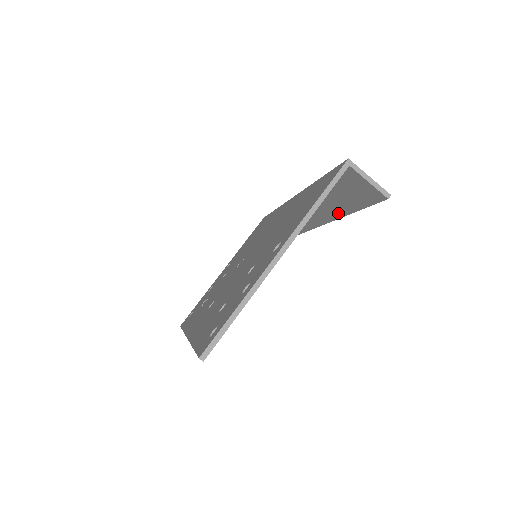
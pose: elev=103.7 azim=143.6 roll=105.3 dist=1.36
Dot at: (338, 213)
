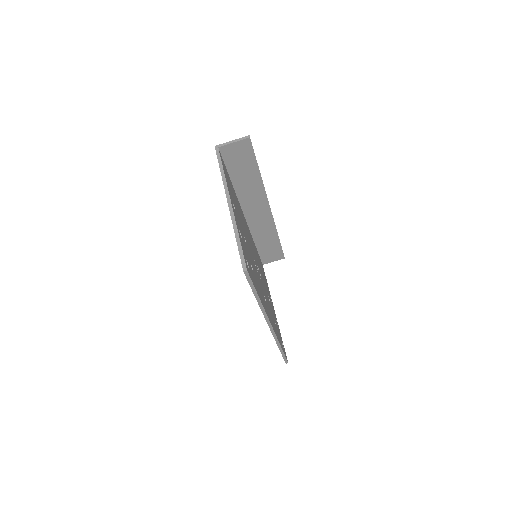
Dot at: (259, 186)
